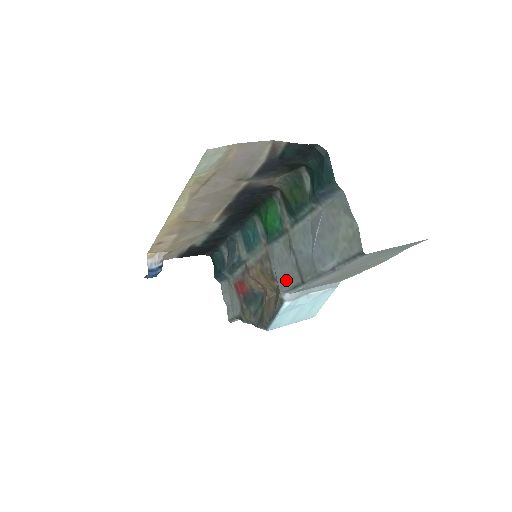
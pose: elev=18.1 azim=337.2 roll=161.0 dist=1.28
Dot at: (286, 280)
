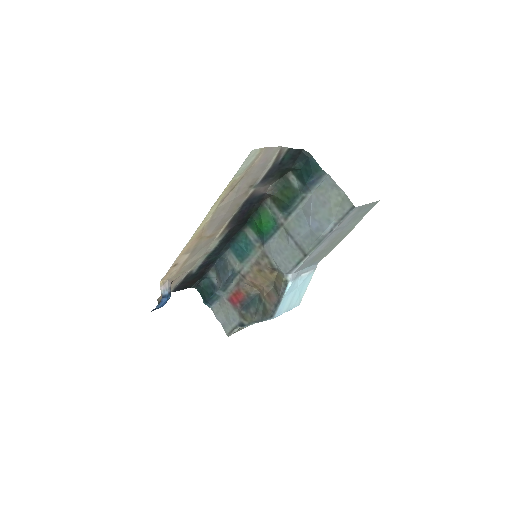
Dot at: (288, 262)
